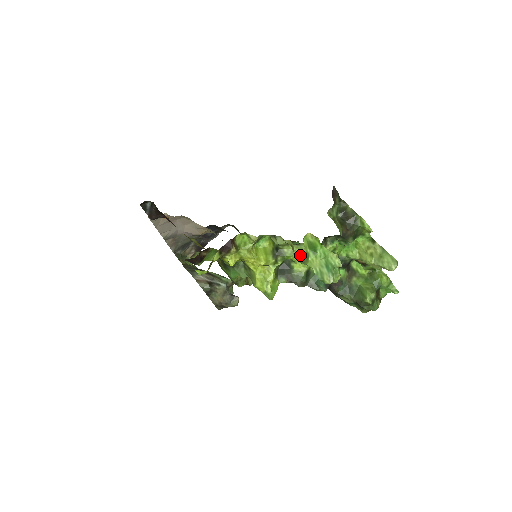
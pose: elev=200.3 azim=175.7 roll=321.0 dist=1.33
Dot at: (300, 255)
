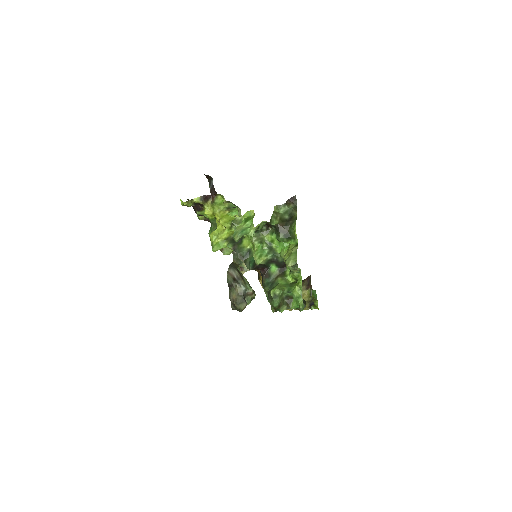
Dot at: (236, 218)
